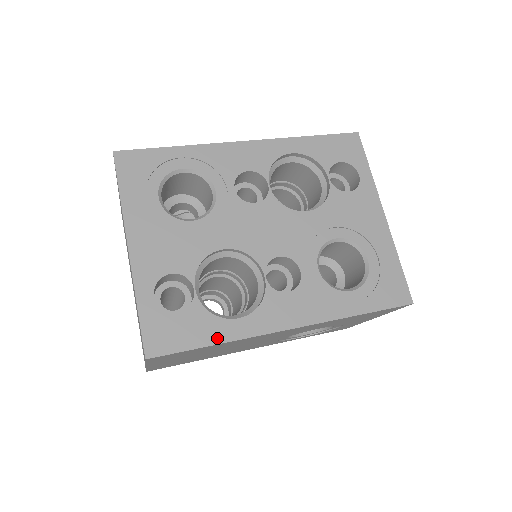
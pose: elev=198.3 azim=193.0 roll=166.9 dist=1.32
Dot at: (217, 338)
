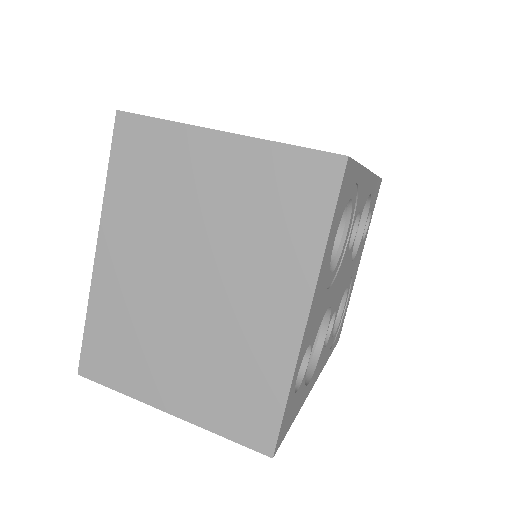
Dot at: (299, 409)
